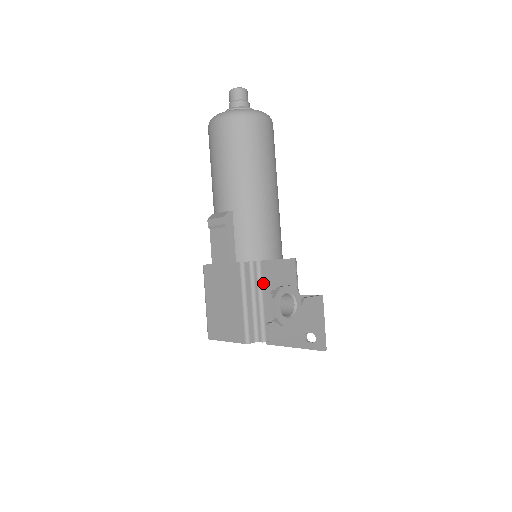
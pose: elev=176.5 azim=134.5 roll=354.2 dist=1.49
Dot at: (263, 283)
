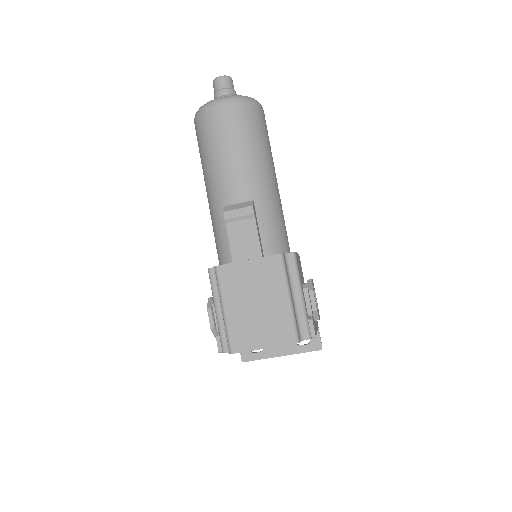
Dot at: (300, 276)
